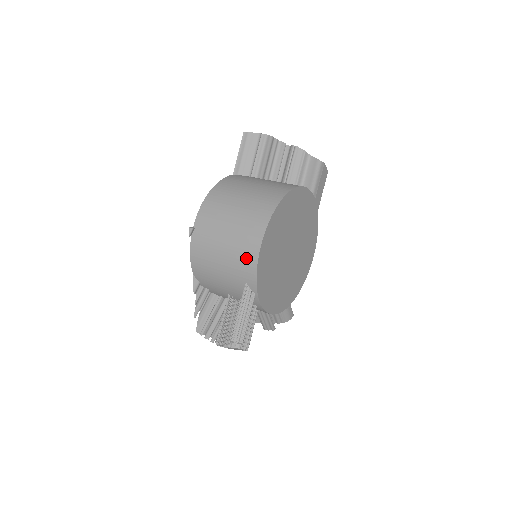
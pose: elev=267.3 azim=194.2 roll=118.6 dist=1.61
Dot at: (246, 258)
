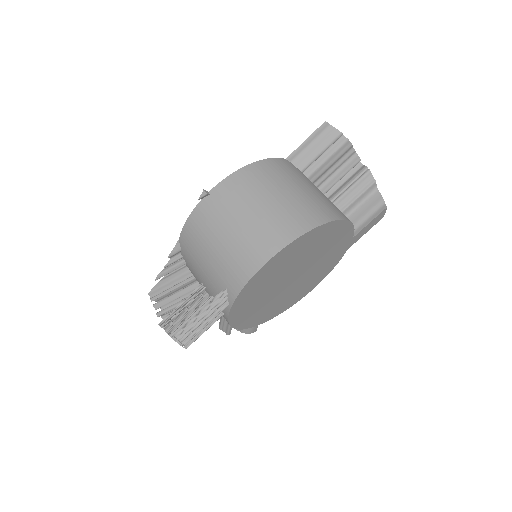
Dot at: (243, 264)
